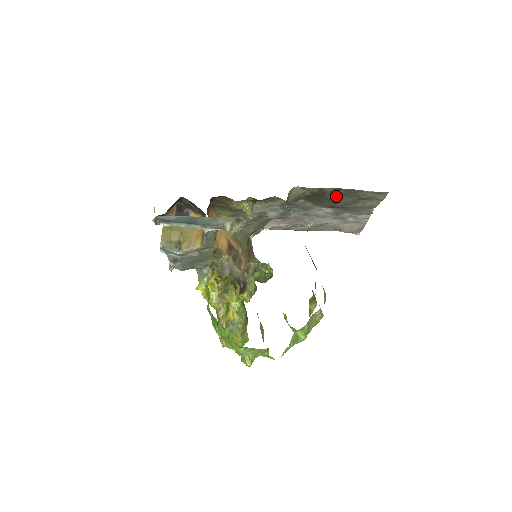
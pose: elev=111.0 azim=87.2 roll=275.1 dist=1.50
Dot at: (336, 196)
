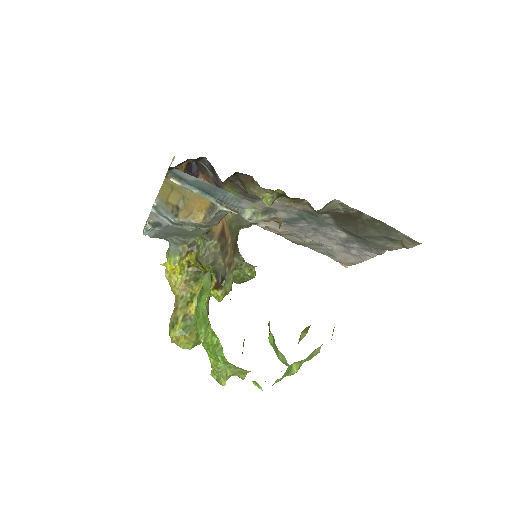
Dot at: (367, 225)
